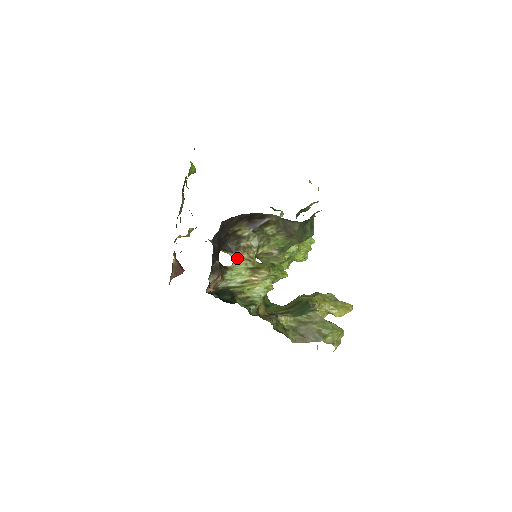
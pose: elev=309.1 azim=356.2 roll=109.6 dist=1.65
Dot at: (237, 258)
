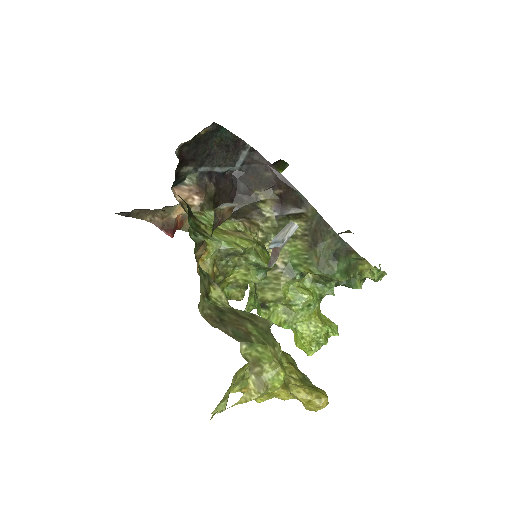
Dot at: (235, 220)
